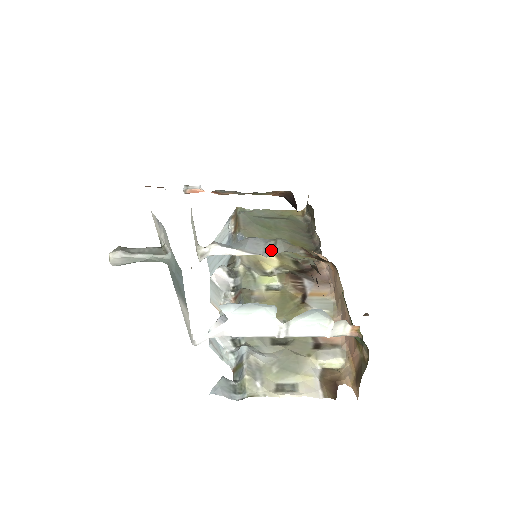
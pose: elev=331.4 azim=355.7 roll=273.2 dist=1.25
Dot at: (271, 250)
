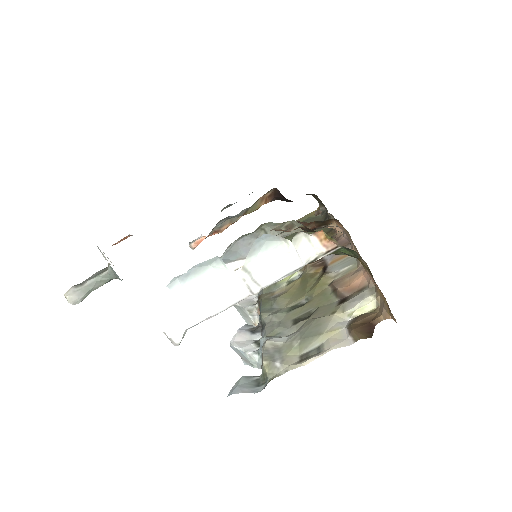
Dot at: occluded
